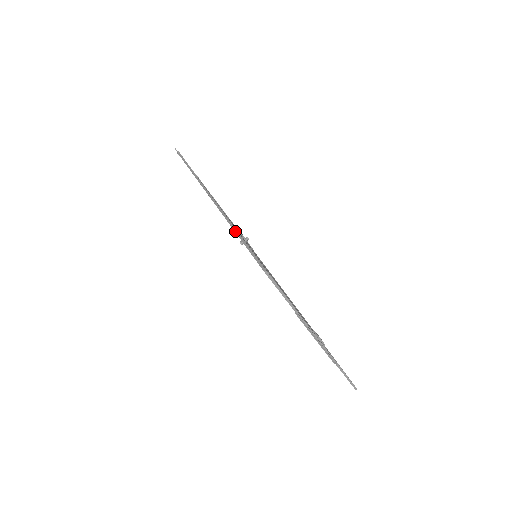
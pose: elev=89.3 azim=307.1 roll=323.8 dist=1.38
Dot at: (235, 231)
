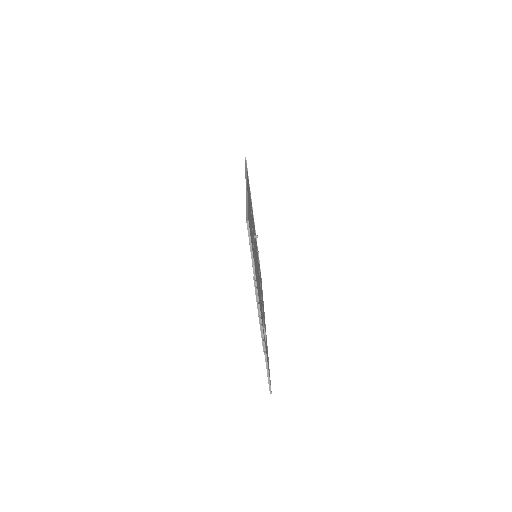
Dot at: (246, 201)
